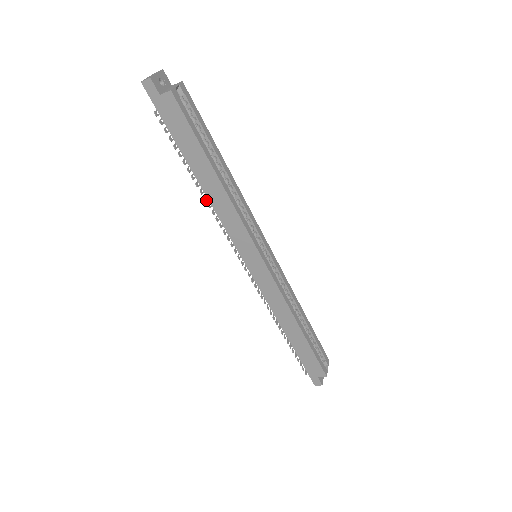
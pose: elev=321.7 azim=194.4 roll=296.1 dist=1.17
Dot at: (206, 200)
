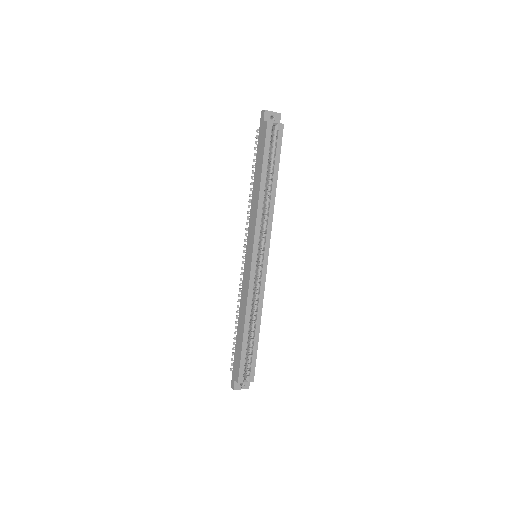
Dot at: (250, 196)
